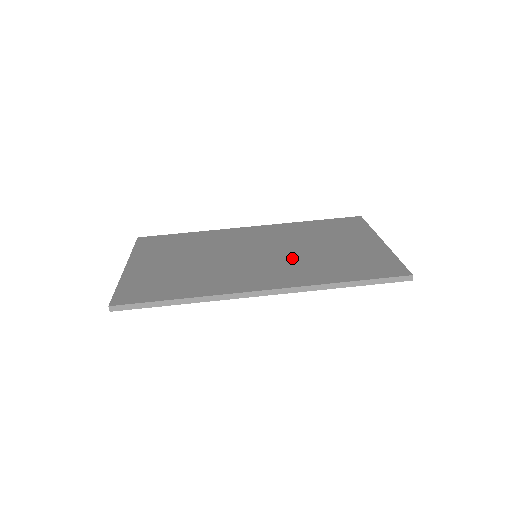
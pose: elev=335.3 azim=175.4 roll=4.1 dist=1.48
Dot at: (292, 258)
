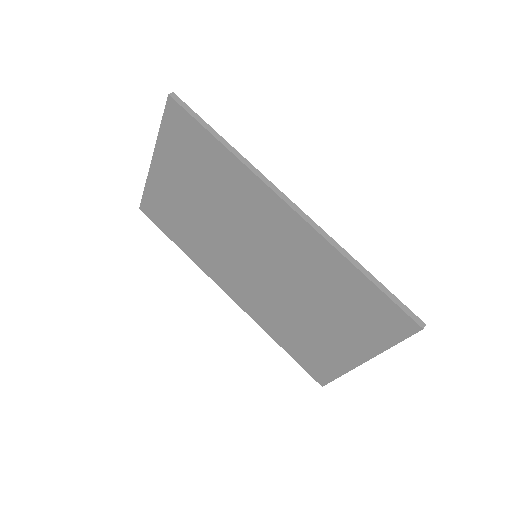
Dot at: occluded
